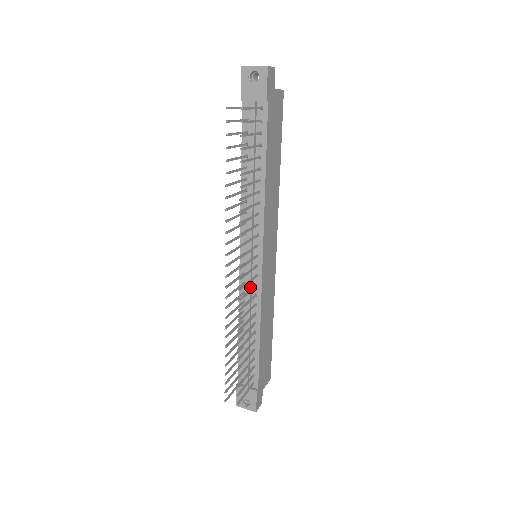
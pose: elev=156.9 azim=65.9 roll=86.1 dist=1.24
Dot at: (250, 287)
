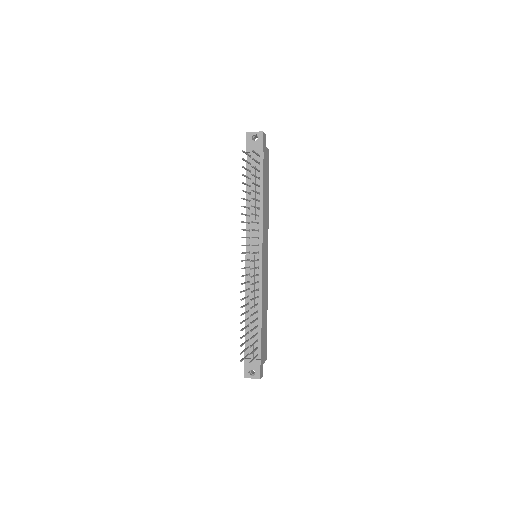
Dot at: occluded
